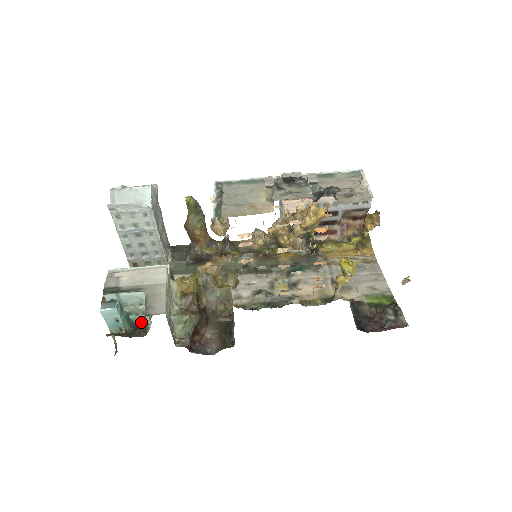
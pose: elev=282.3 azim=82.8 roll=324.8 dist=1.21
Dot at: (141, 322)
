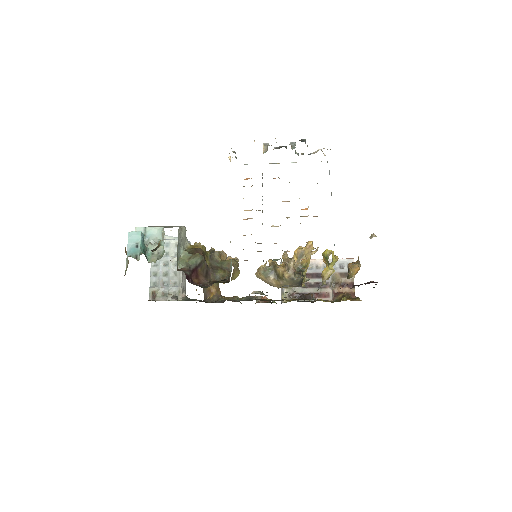
Dot at: occluded
